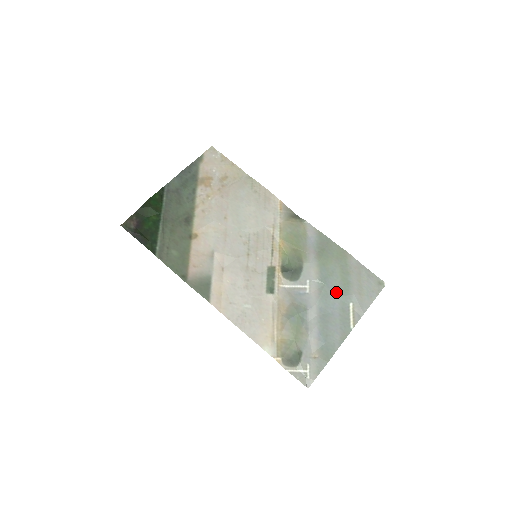
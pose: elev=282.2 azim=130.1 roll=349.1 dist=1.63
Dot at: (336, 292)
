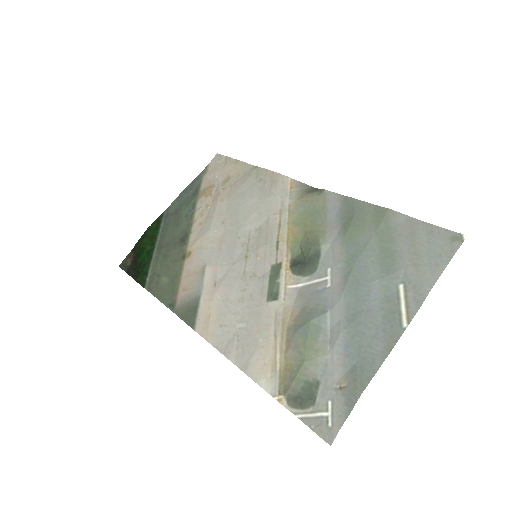
Dot at: (372, 273)
